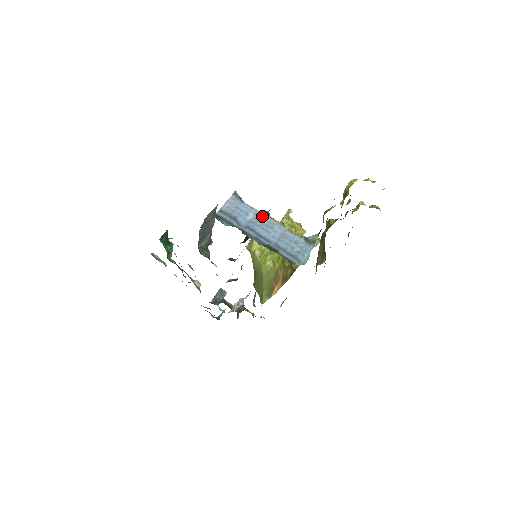
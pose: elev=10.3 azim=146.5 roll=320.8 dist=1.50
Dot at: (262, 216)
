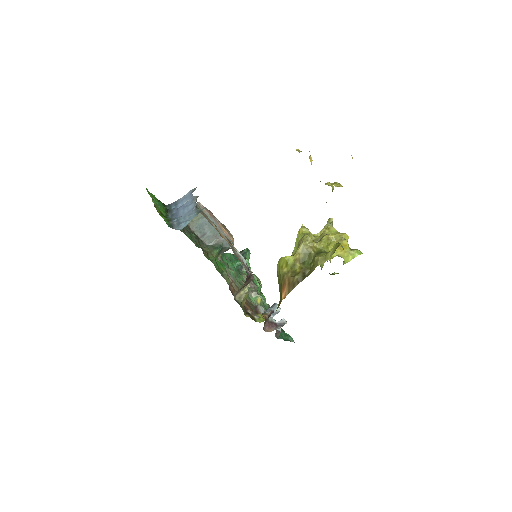
Dot at: (191, 200)
